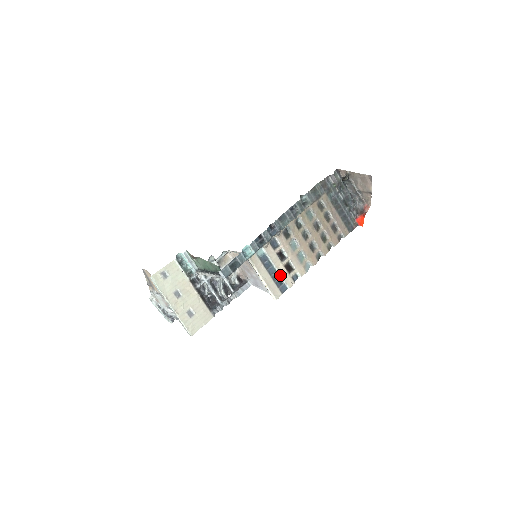
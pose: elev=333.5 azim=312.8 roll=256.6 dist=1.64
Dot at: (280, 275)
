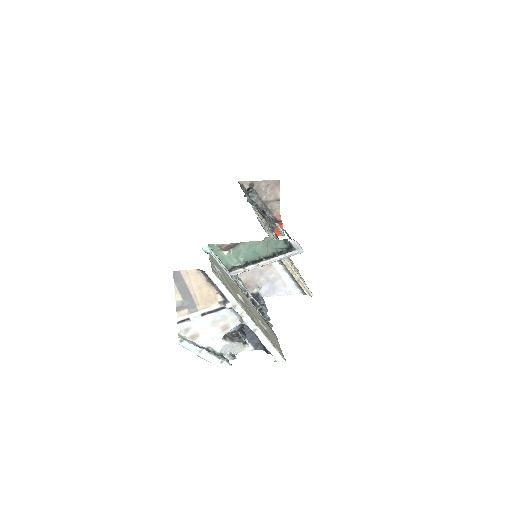
Dot at: (295, 269)
